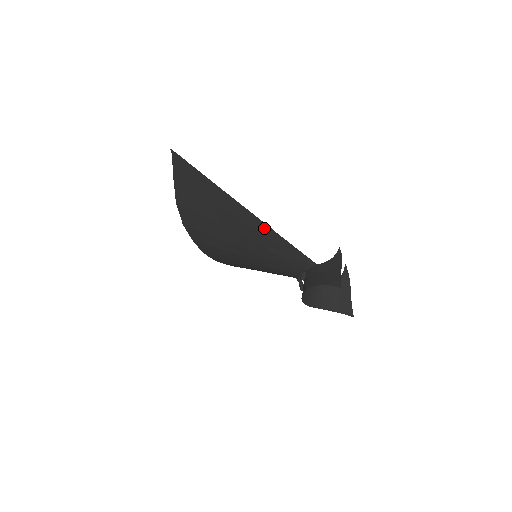
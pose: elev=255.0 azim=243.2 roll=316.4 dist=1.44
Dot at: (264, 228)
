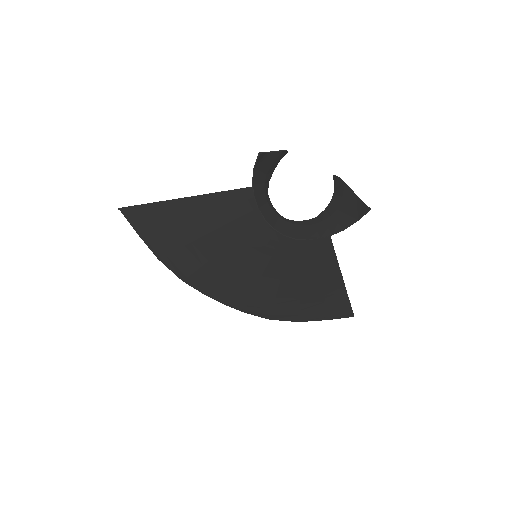
Dot at: (207, 200)
